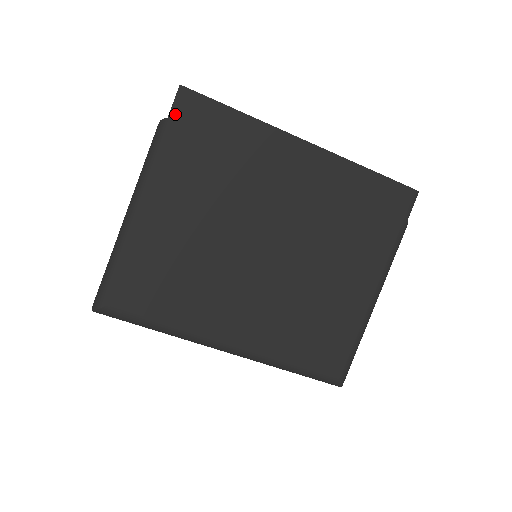
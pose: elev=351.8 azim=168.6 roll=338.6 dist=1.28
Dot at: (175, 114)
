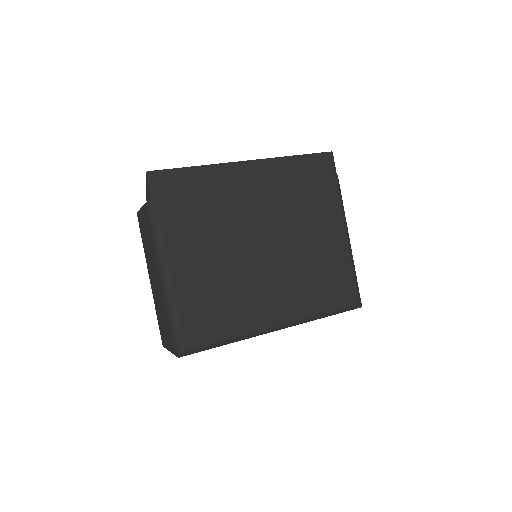
Dot at: (155, 193)
